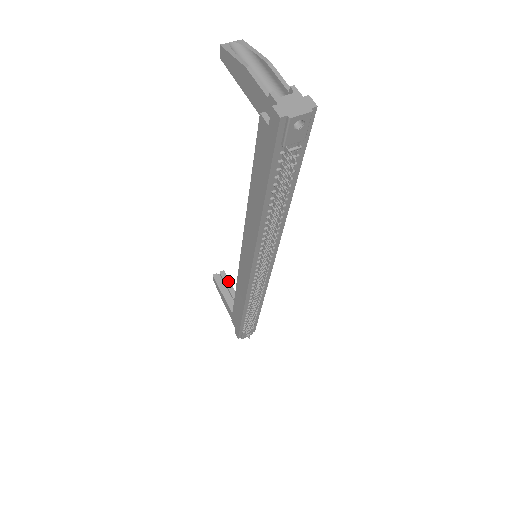
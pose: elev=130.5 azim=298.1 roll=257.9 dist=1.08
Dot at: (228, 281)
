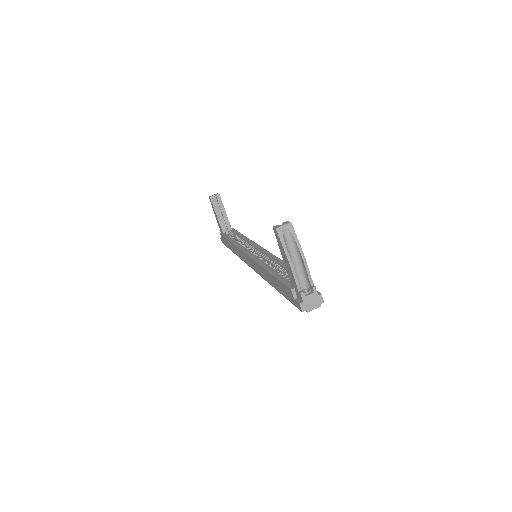
Dot at: (221, 203)
